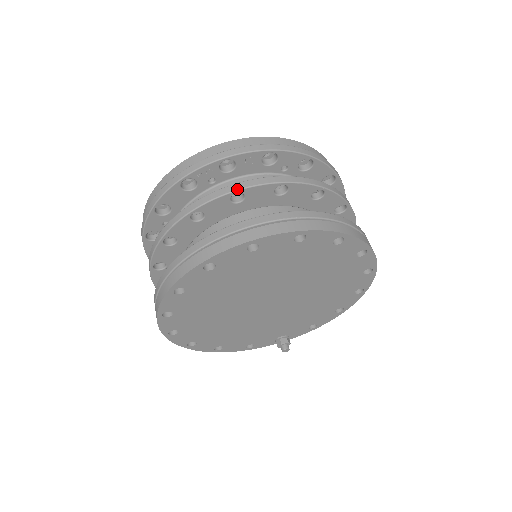
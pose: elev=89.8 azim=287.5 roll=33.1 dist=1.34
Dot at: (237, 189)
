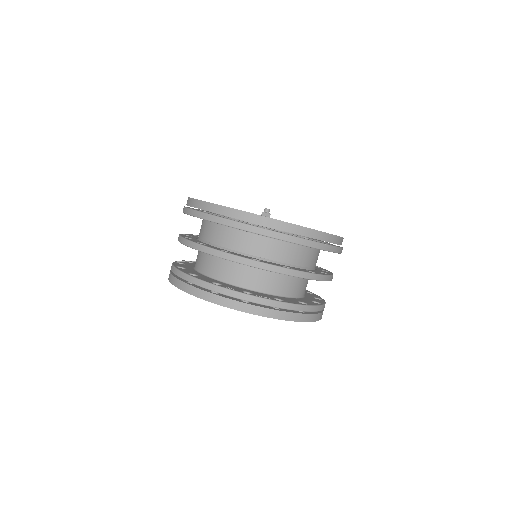
Dot at: (256, 267)
